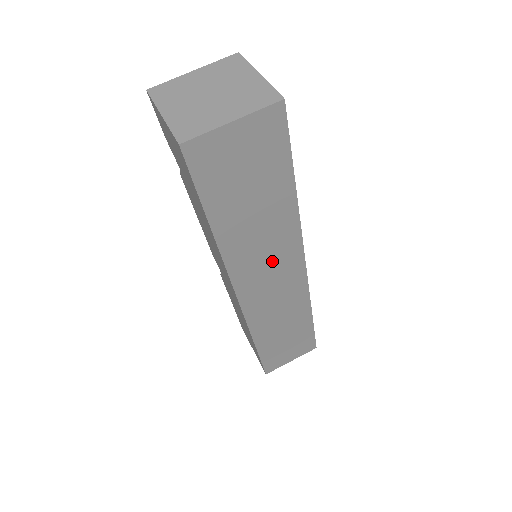
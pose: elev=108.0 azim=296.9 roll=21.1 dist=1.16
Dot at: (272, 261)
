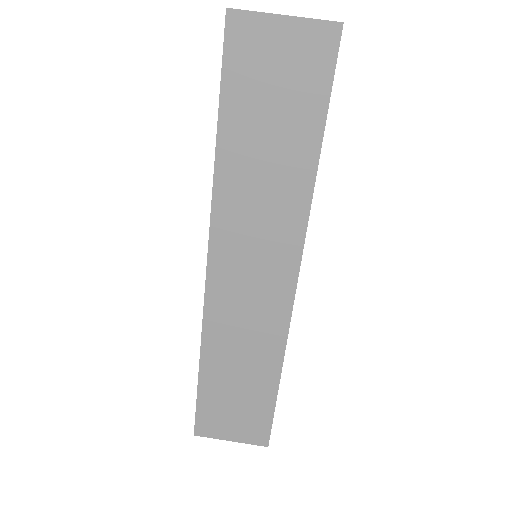
Dot at: (262, 241)
